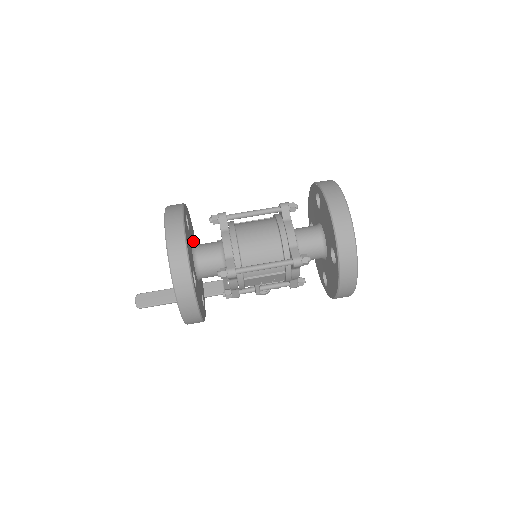
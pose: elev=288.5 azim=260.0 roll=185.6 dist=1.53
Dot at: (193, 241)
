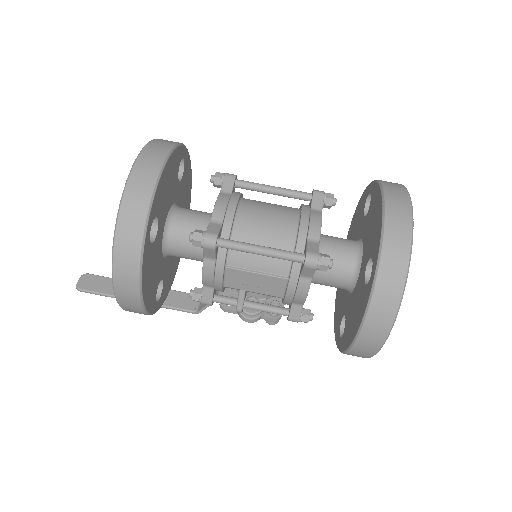
Dot at: occluded
